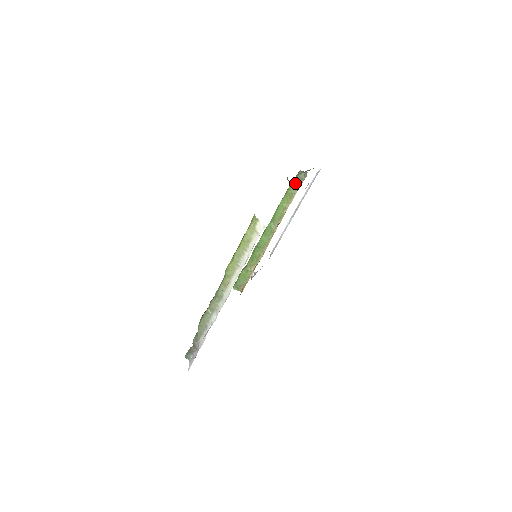
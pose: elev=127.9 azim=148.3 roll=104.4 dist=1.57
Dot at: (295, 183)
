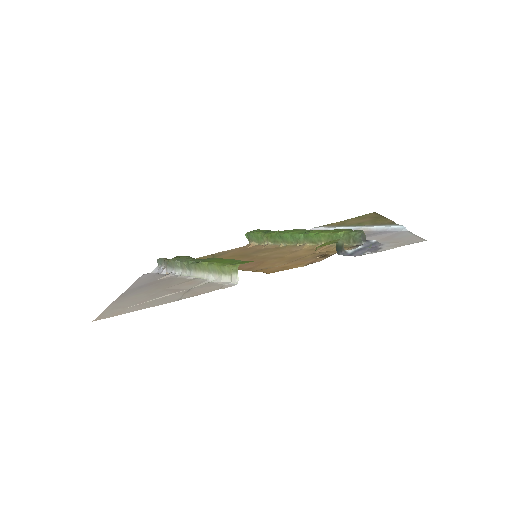
Dot at: (345, 237)
